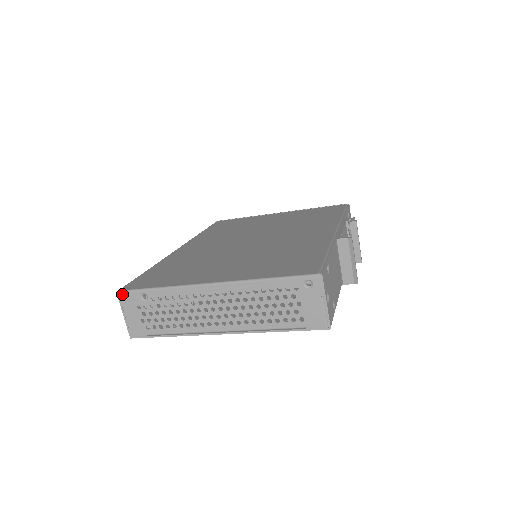
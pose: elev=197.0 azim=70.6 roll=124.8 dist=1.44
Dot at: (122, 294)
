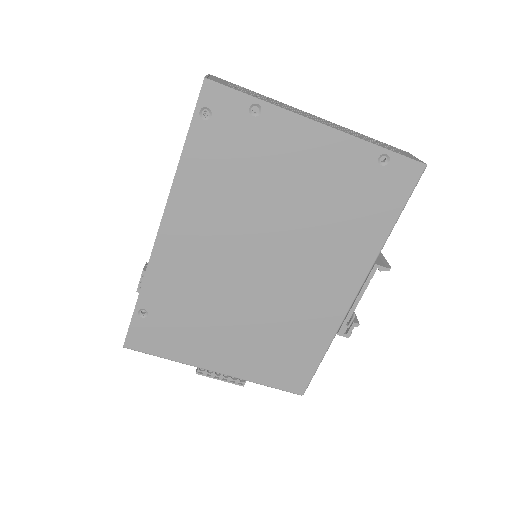
Dot at: (215, 76)
